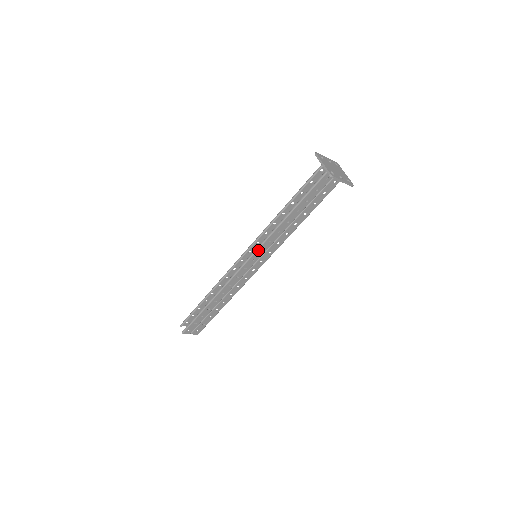
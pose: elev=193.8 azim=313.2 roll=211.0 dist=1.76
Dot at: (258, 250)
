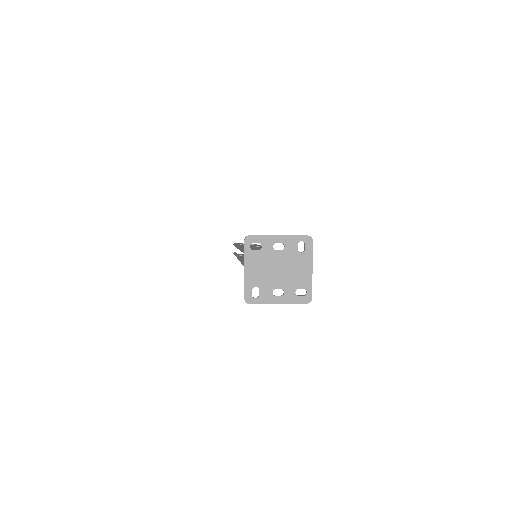
Dot at: occluded
